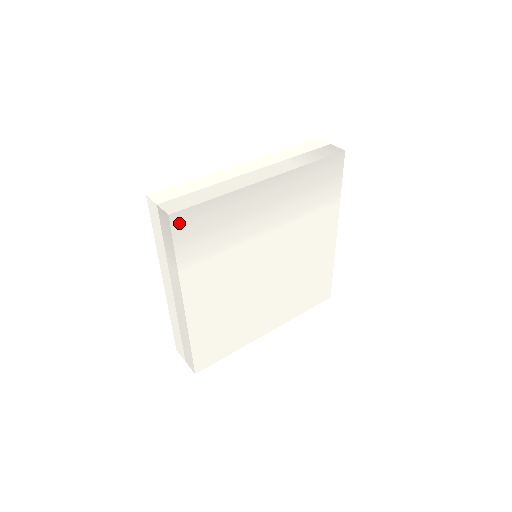
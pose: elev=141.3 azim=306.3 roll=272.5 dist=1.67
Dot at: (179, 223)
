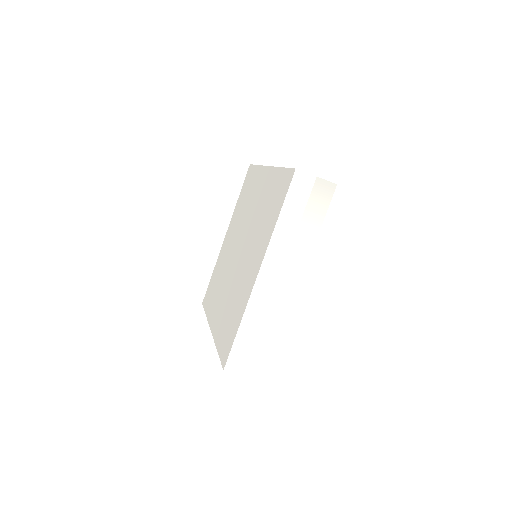
Dot at: occluded
